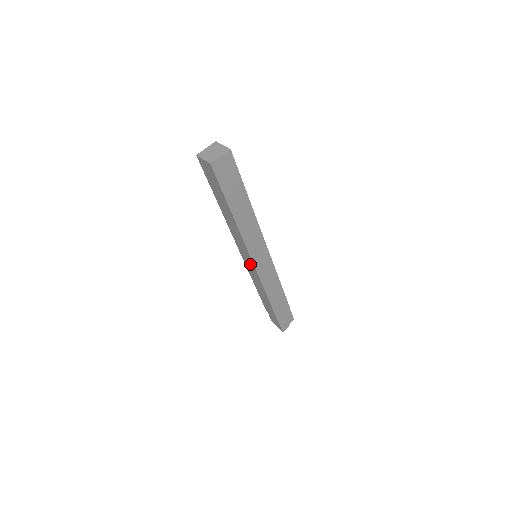
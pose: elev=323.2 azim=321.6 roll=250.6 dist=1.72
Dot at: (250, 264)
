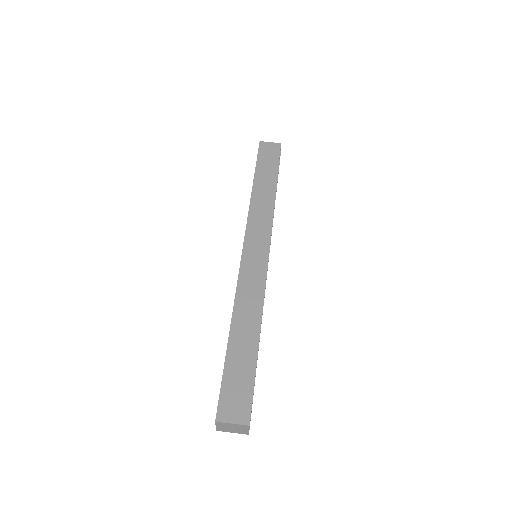
Dot at: occluded
